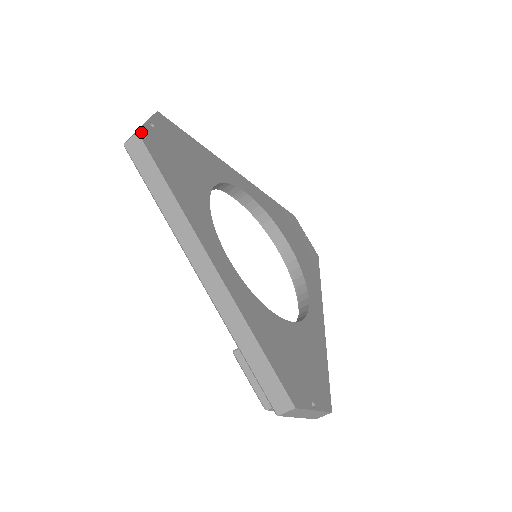
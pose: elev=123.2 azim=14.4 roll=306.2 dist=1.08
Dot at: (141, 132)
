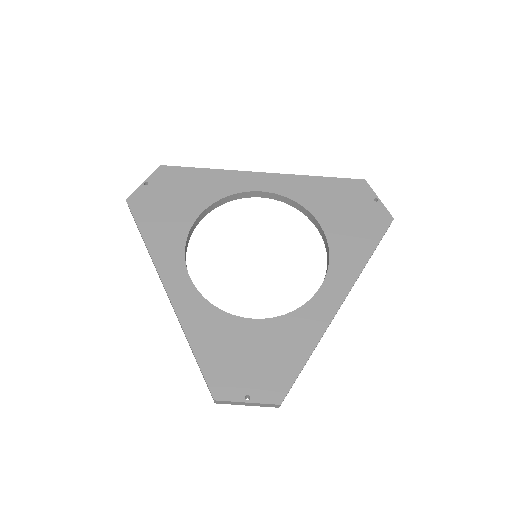
Dot at: (130, 198)
